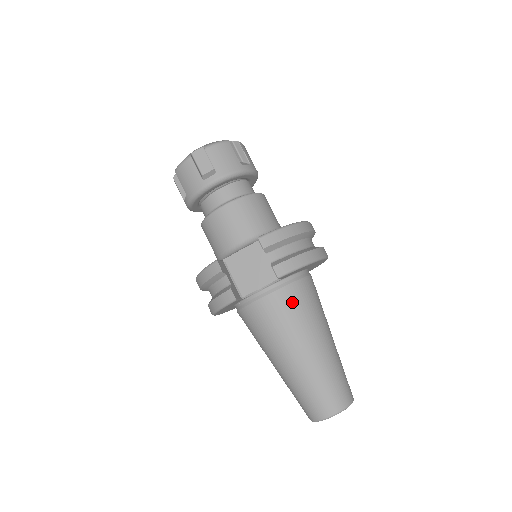
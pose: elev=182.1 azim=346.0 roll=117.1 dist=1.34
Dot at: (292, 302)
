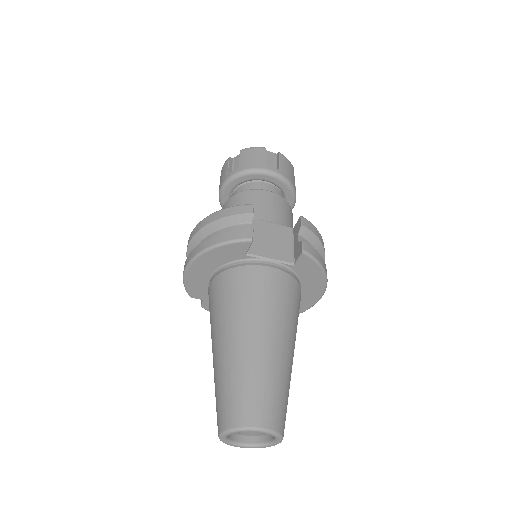
Dot at: (289, 292)
